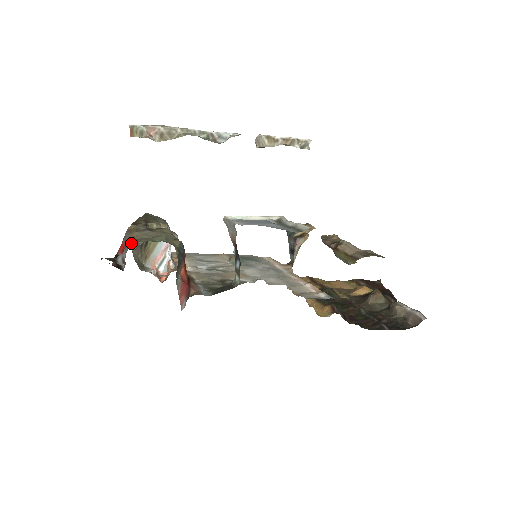
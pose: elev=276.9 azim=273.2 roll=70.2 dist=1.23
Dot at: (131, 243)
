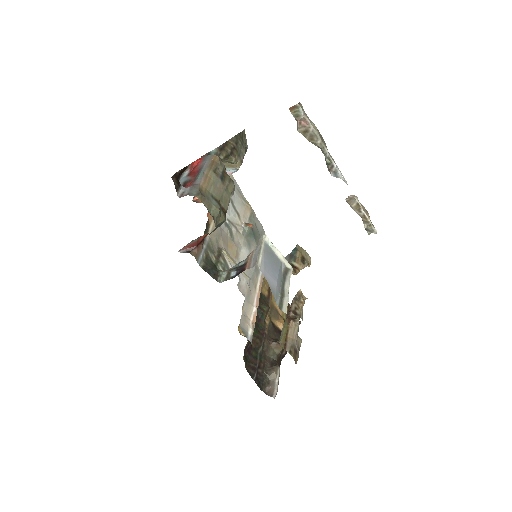
Dot at: (198, 193)
